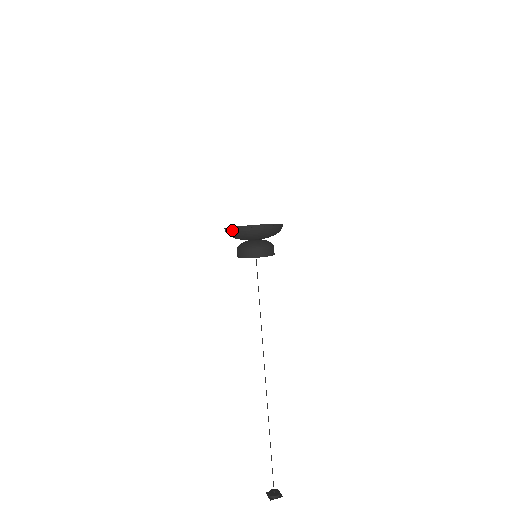
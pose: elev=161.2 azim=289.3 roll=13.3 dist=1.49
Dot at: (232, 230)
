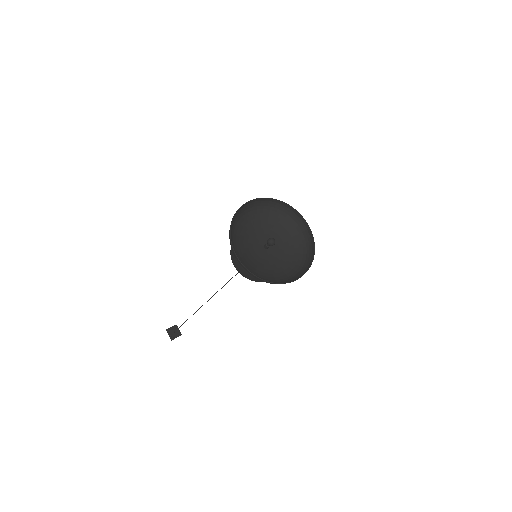
Dot at: (250, 274)
